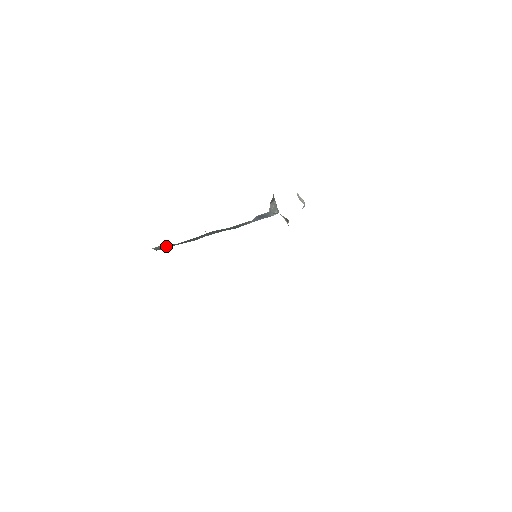
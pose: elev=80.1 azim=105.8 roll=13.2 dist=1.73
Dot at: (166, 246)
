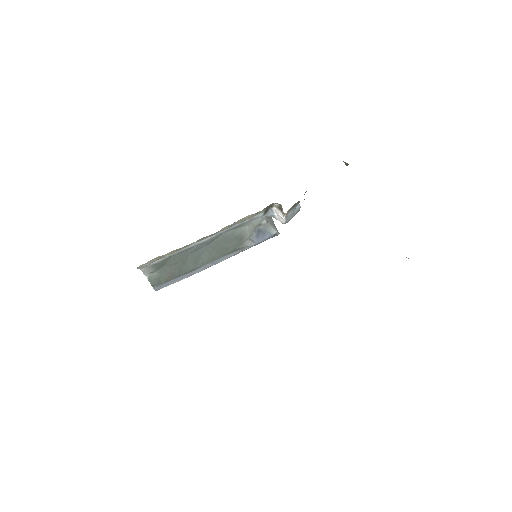
Dot at: (162, 277)
